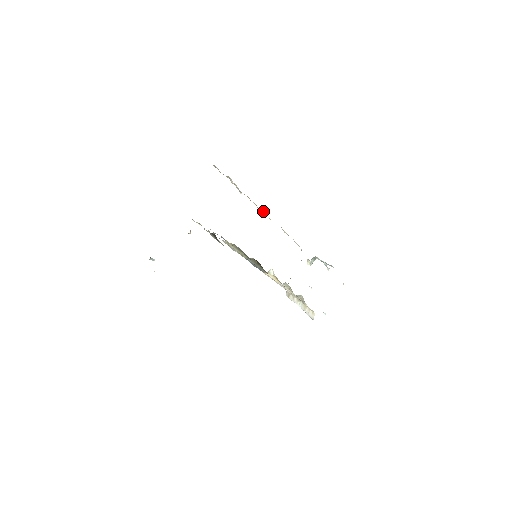
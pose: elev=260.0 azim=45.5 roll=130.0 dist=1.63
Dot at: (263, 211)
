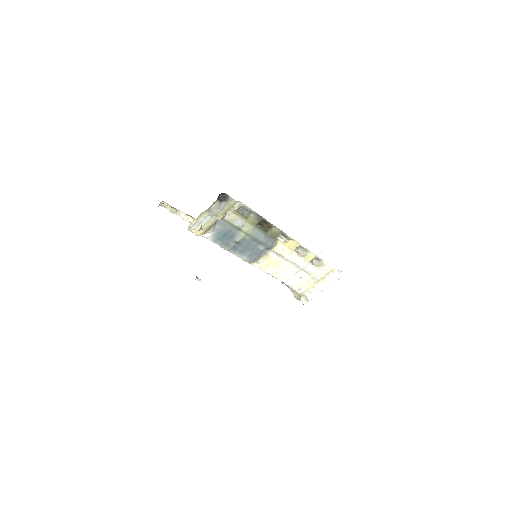
Dot at: occluded
